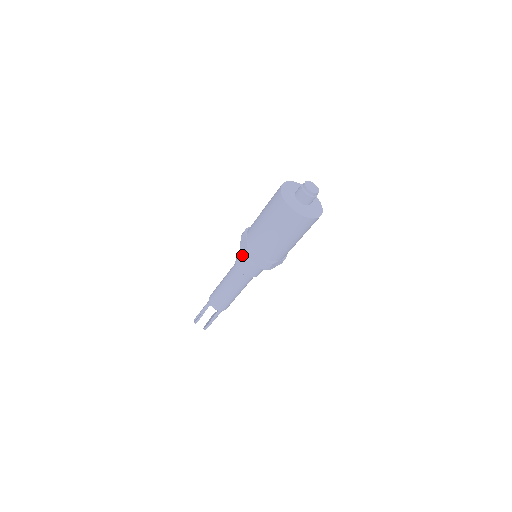
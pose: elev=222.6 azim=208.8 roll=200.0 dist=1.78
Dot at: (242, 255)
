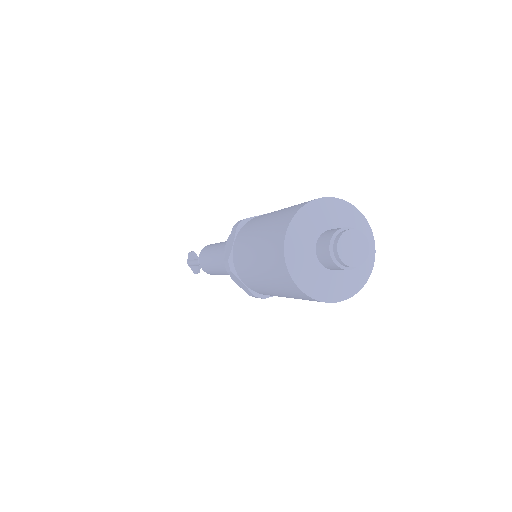
Dot at: occluded
